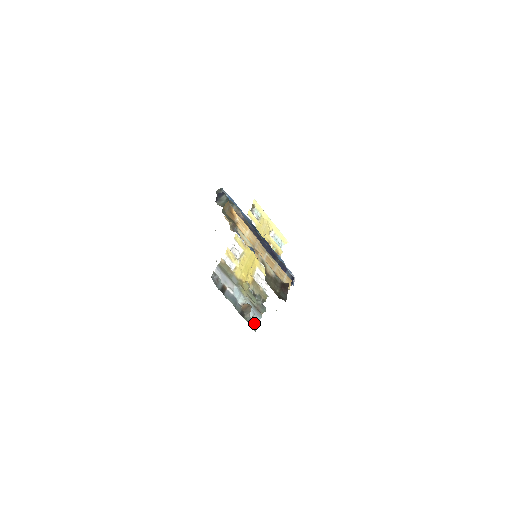
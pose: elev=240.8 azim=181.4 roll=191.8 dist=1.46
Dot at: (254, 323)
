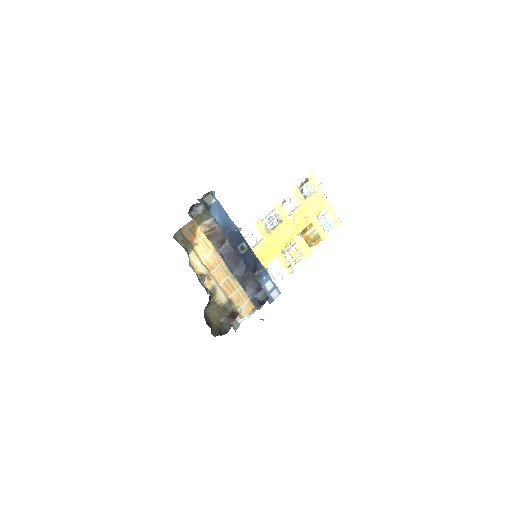
Dot at: (240, 320)
